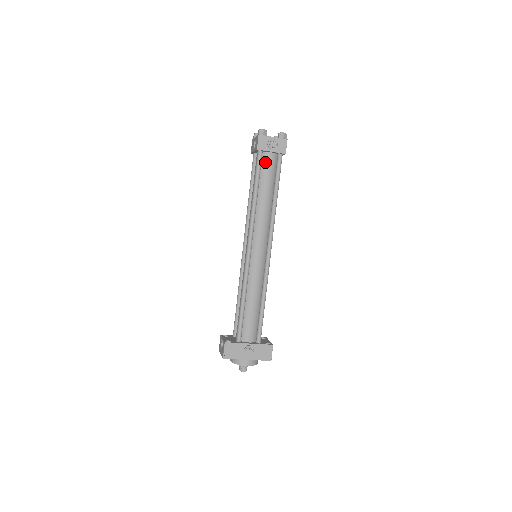
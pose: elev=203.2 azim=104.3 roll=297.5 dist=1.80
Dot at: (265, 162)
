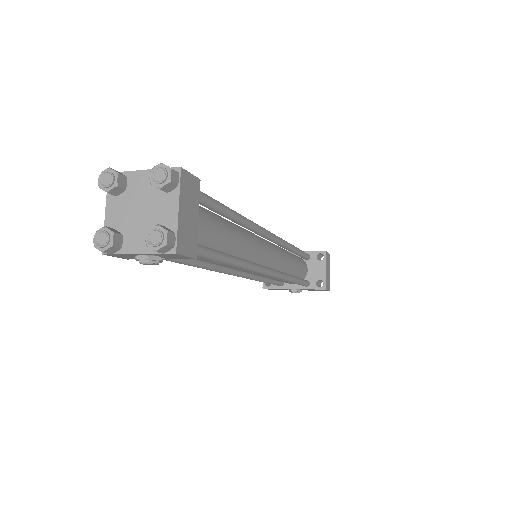
Dot at: occluded
